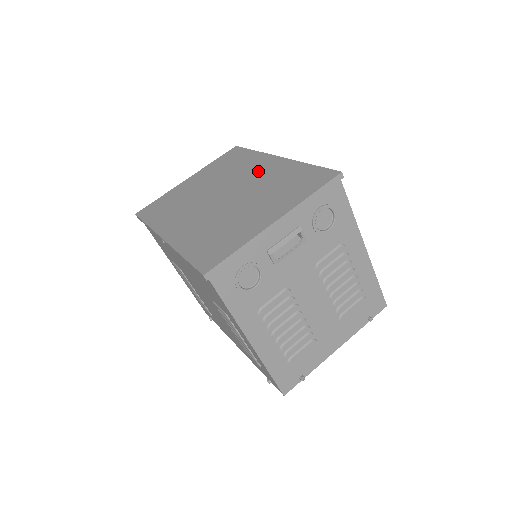
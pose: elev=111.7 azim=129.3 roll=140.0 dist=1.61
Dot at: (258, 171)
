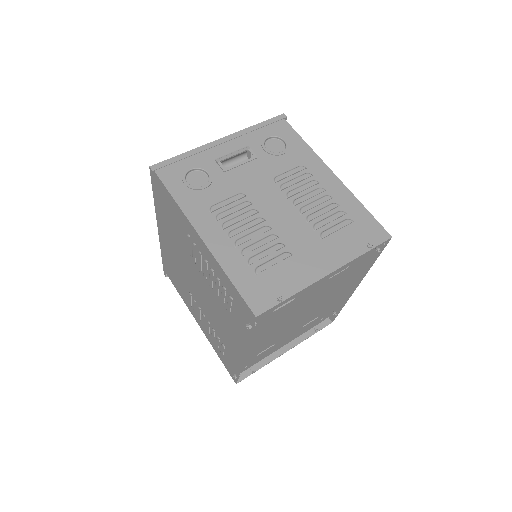
Dot at: occluded
